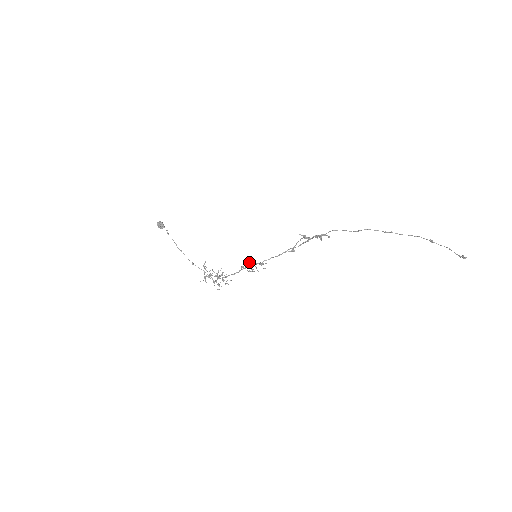
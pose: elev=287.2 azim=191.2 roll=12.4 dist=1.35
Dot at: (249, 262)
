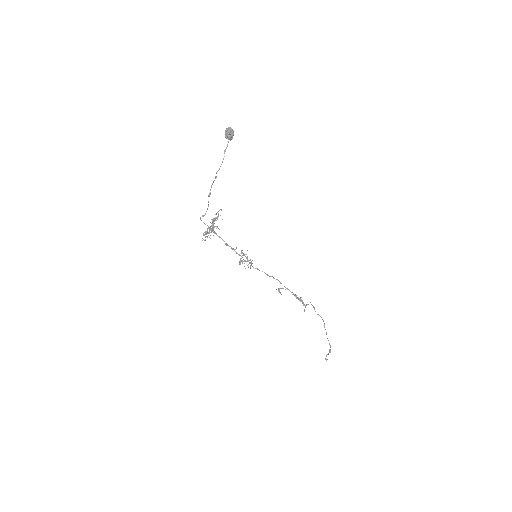
Dot at: (248, 261)
